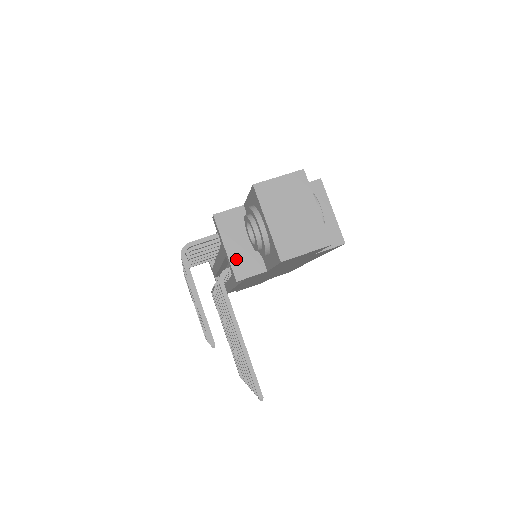
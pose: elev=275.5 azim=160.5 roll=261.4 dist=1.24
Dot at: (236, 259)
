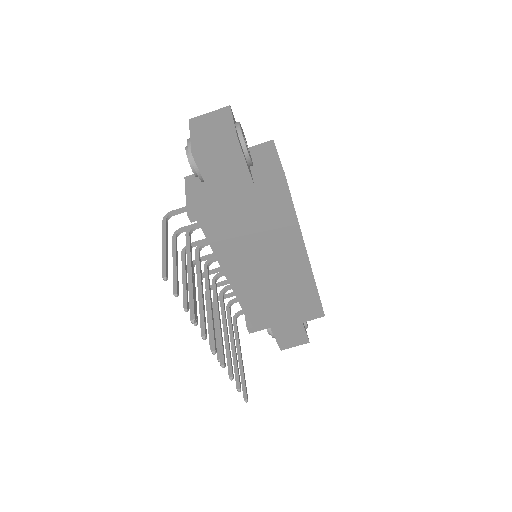
Dot at: (192, 200)
